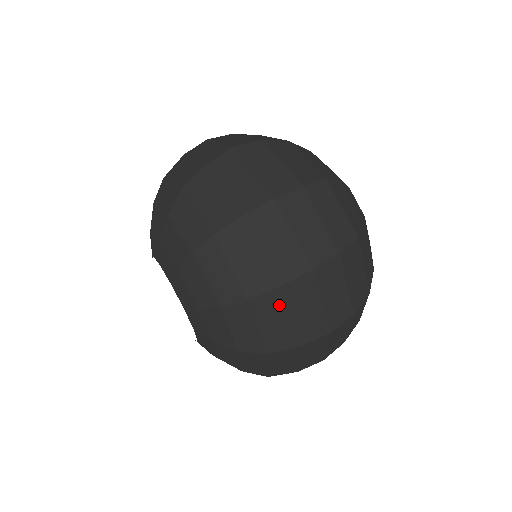
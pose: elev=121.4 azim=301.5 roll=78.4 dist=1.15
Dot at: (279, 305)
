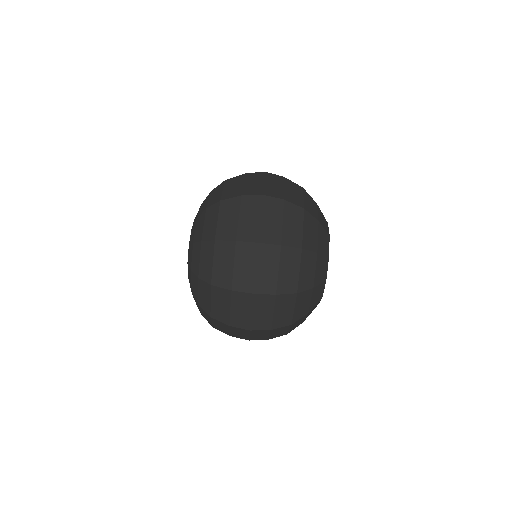
Dot at: (226, 298)
